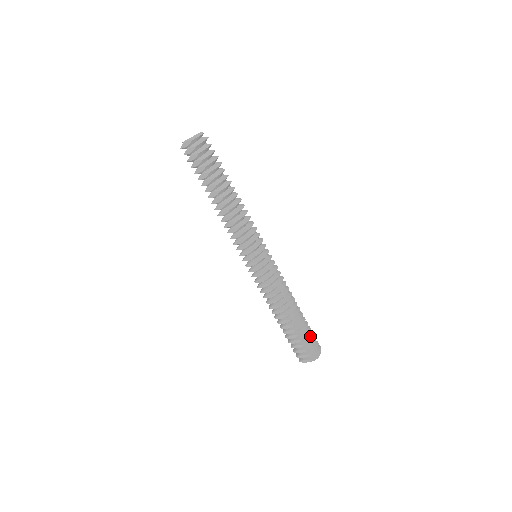
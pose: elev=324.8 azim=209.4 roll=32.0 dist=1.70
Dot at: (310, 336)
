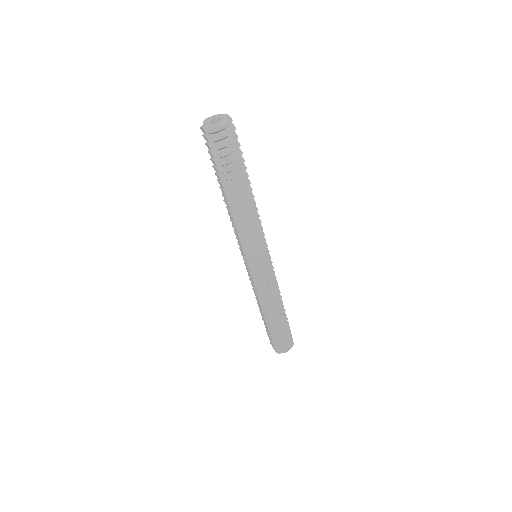
Dot at: (284, 336)
